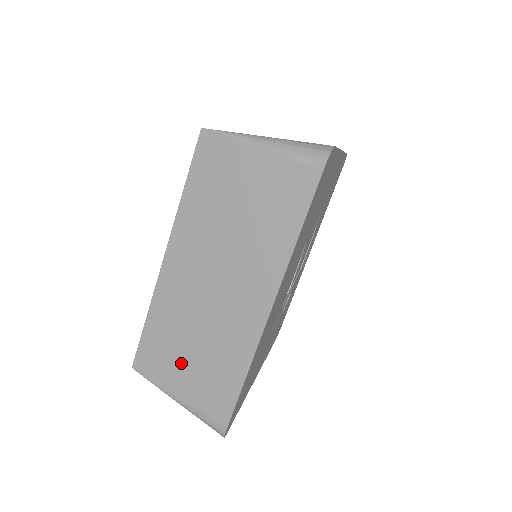
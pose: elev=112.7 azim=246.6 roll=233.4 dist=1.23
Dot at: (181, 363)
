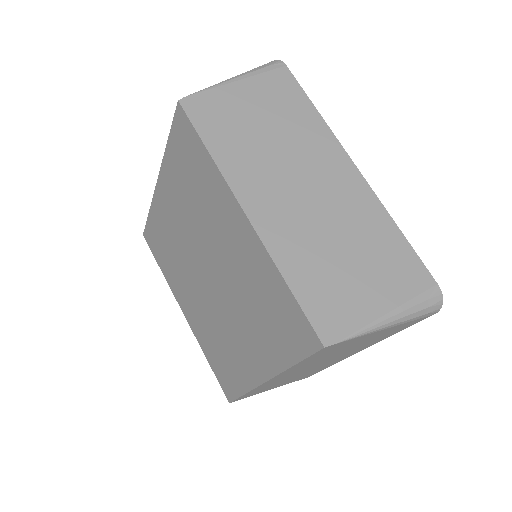
Dot at: (353, 280)
